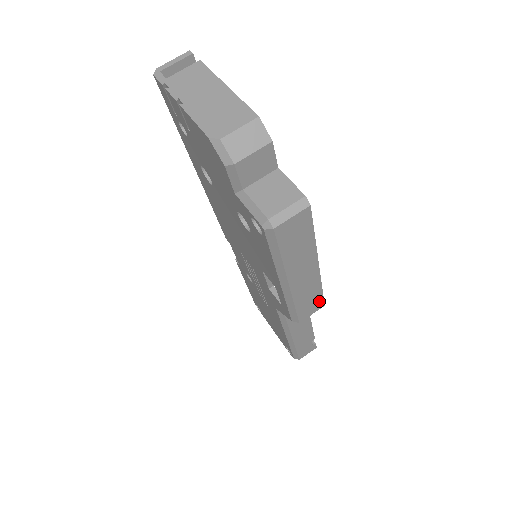
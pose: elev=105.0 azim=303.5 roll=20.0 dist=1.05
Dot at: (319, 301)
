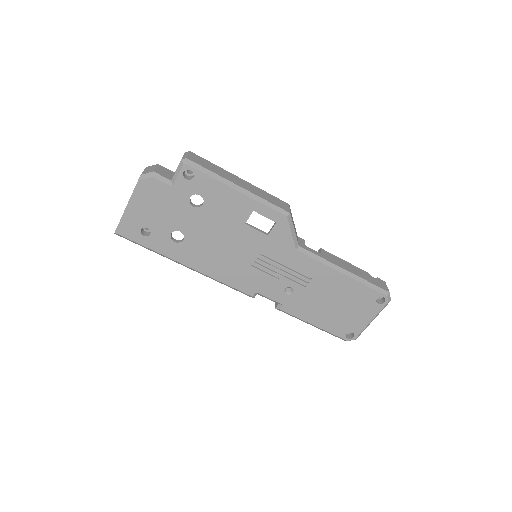
Dot at: (279, 201)
